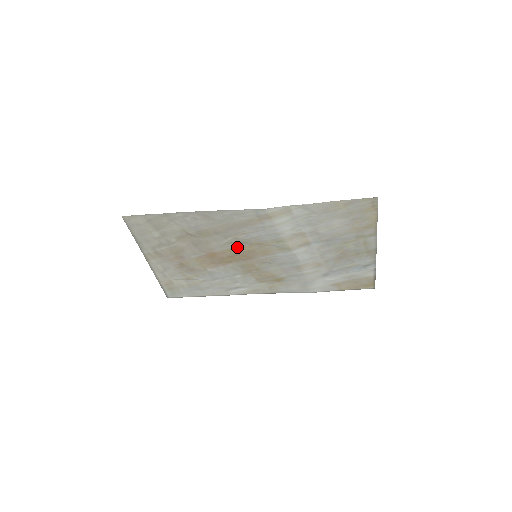
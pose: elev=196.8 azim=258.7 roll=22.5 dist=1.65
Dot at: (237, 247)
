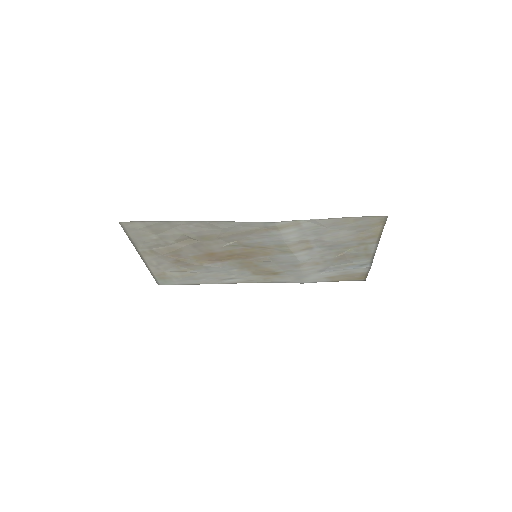
Dot at: (238, 249)
